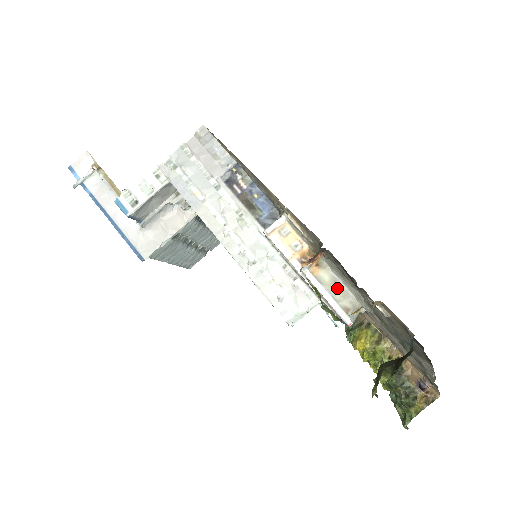
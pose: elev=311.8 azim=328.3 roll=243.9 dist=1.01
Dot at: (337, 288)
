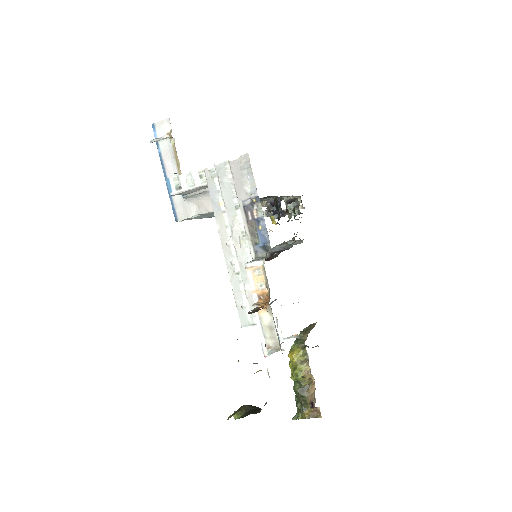
Dot at: (270, 330)
